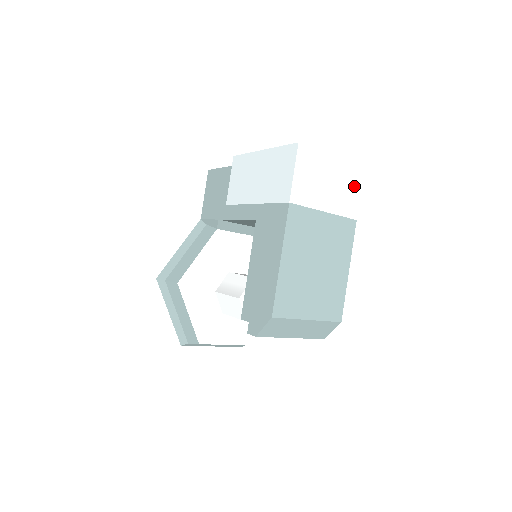
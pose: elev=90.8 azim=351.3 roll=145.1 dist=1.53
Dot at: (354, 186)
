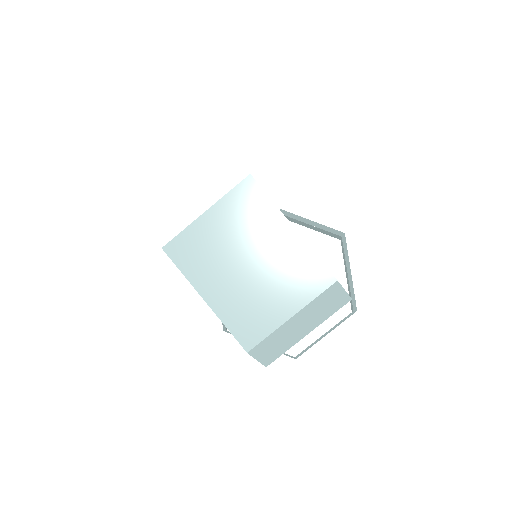
Dot at: (212, 150)
